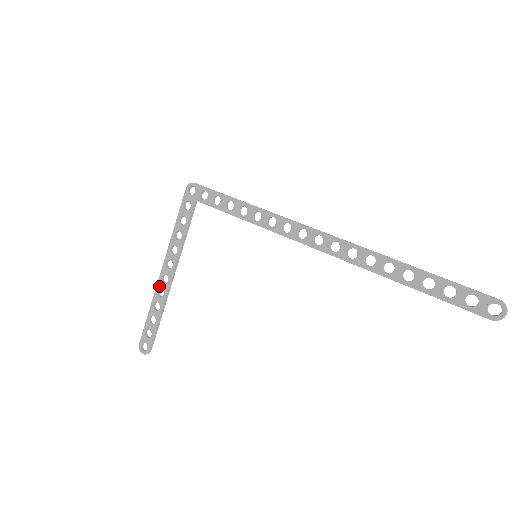
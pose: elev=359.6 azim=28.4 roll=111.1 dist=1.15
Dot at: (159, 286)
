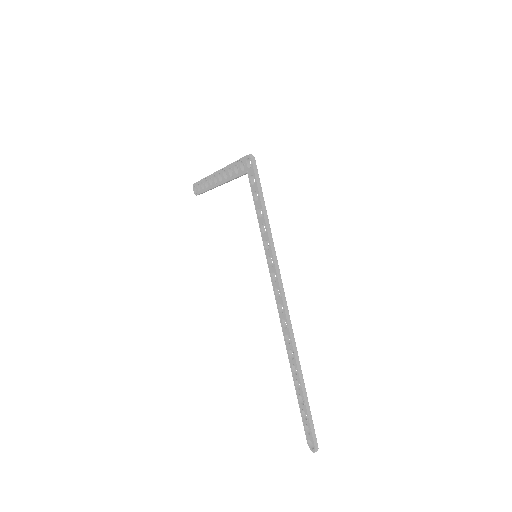
Dot at: (211, 177)
